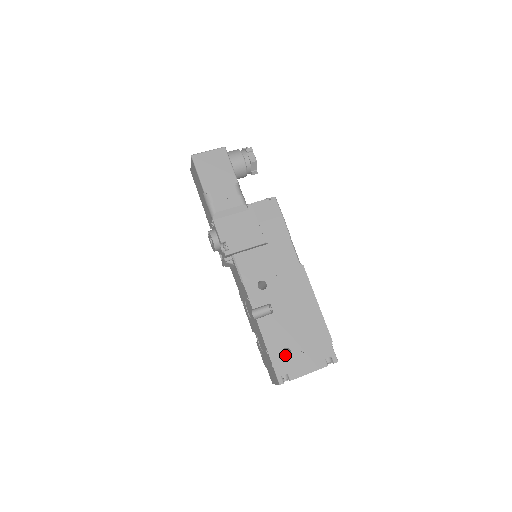
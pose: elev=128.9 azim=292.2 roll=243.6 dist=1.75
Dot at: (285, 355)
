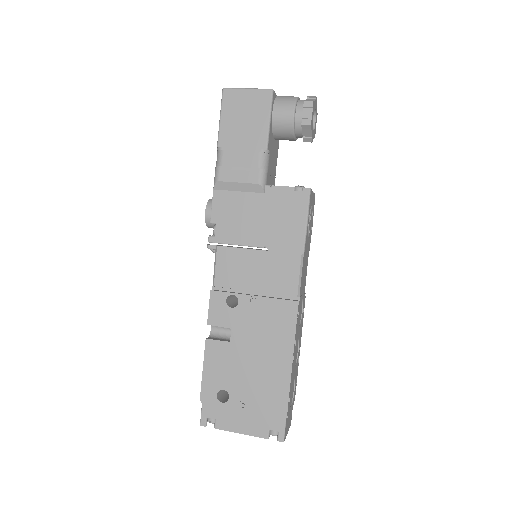
Dot at: occluded
